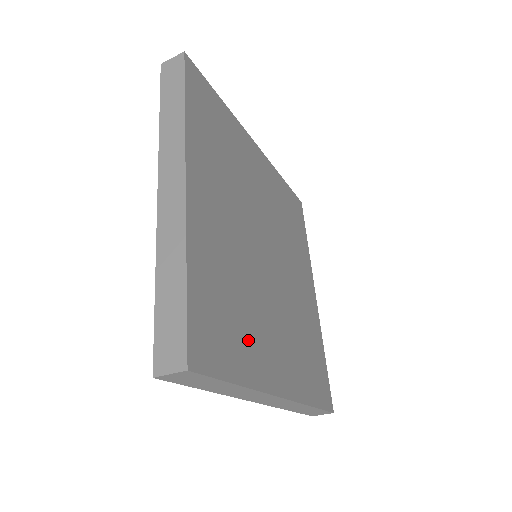
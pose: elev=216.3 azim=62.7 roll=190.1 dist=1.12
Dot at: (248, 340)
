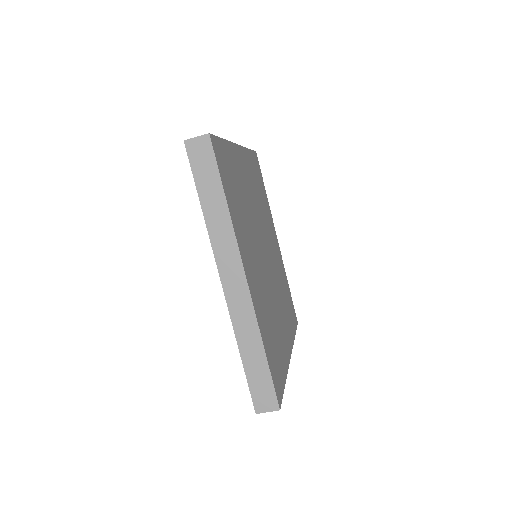
Dot at: (280, 345)
